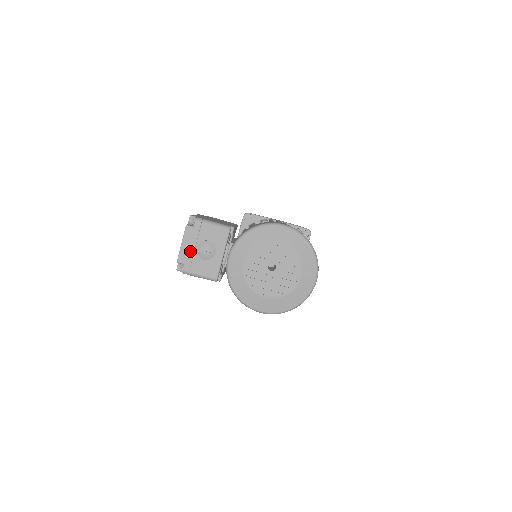
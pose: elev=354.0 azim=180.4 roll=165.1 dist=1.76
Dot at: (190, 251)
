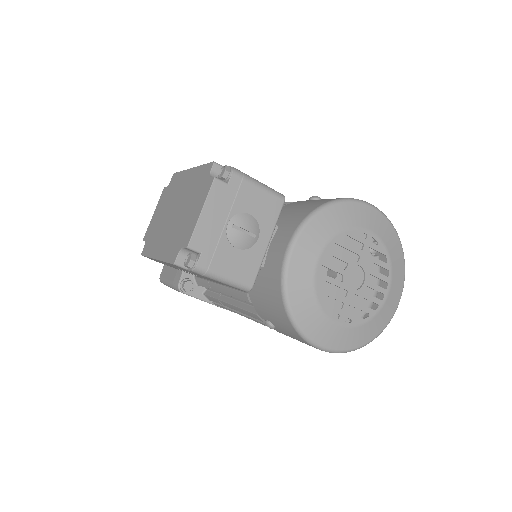
Dot at: (215, 229)
